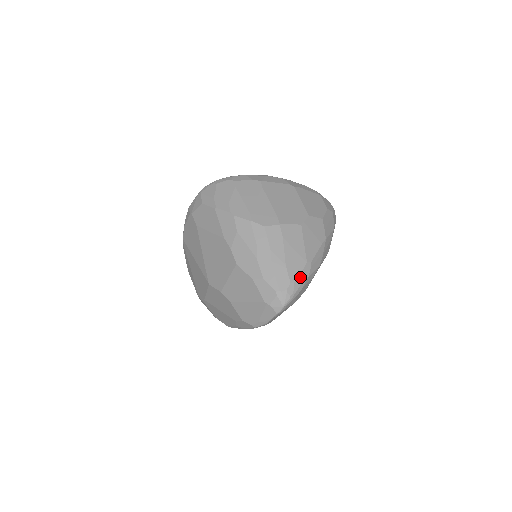
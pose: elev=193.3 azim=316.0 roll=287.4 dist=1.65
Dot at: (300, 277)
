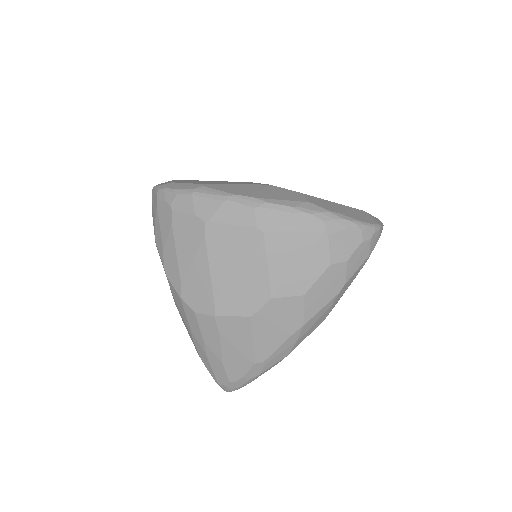
Dot at: (244, 377)
